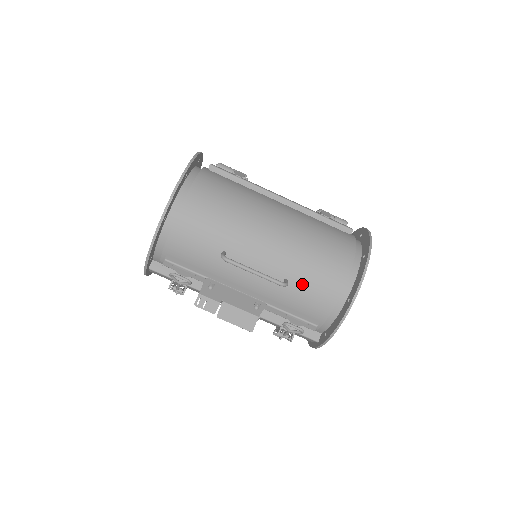
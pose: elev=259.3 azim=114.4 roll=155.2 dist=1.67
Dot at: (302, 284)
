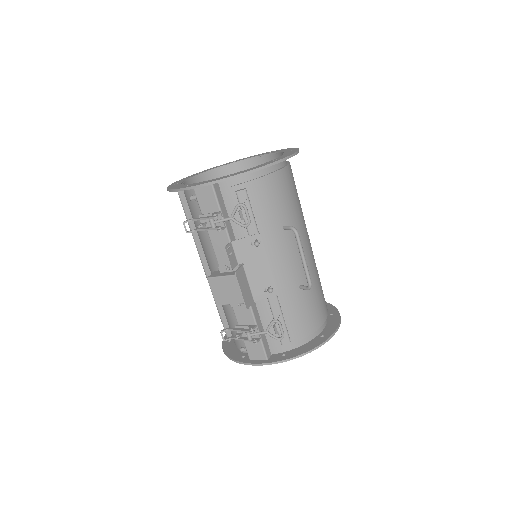
Dot at: (307, 299)
